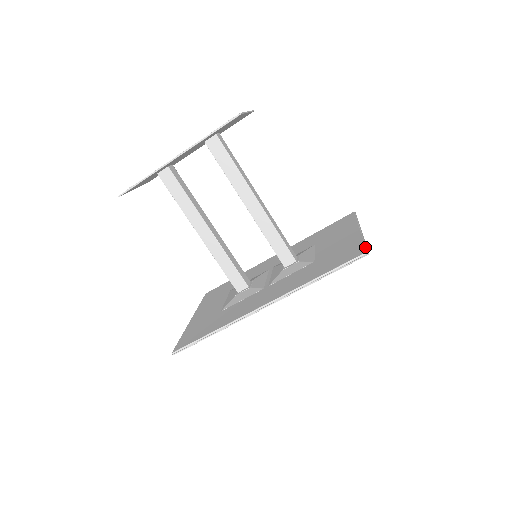
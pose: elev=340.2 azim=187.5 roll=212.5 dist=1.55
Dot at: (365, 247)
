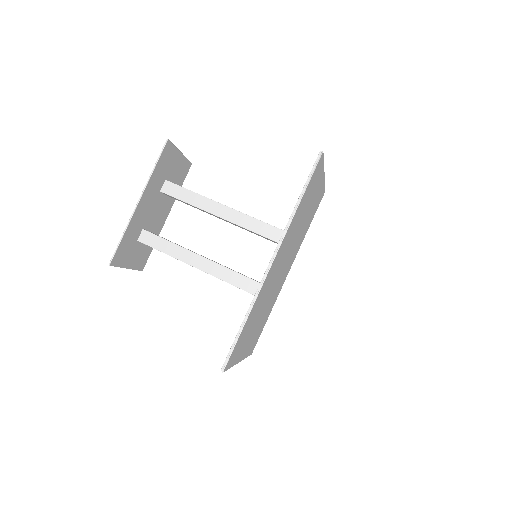
Dot at: occluded
